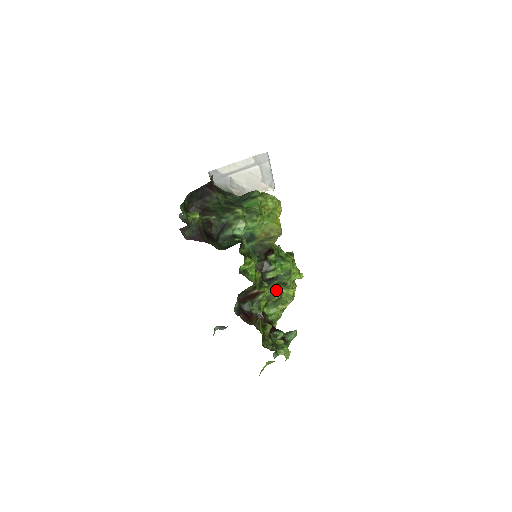
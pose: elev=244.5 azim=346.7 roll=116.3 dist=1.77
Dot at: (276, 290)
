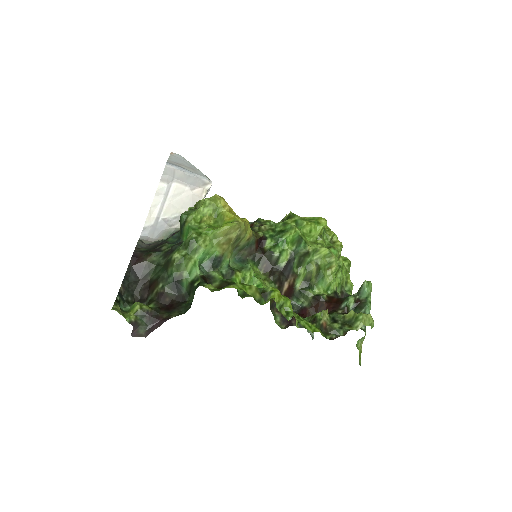
Dot at: (306, 265)
